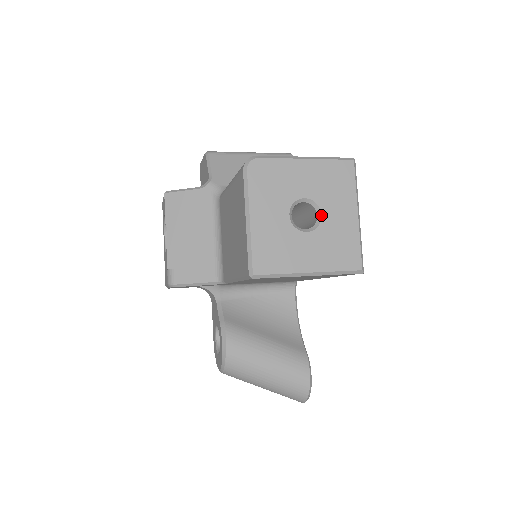
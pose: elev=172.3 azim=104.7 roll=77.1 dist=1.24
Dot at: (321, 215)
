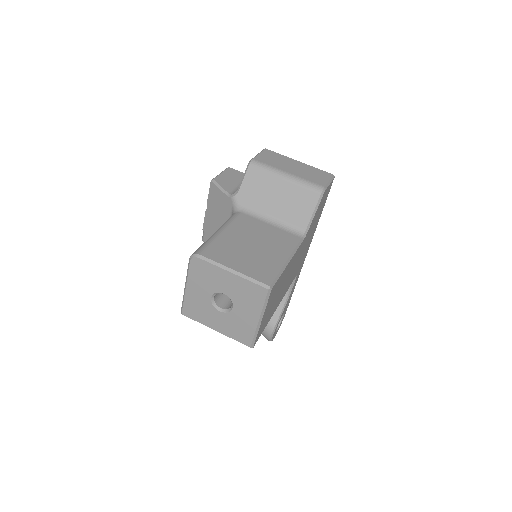
Dot at: (232, 308)
